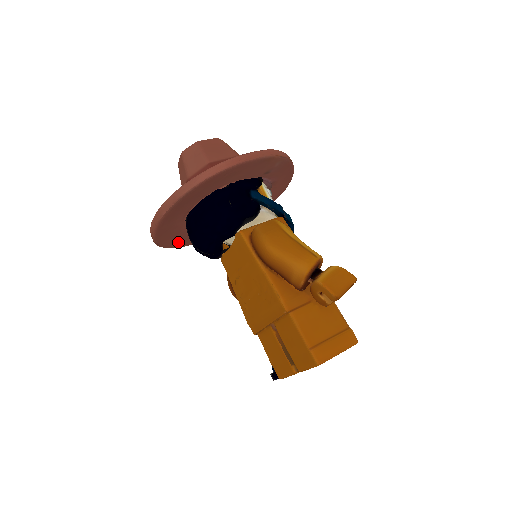
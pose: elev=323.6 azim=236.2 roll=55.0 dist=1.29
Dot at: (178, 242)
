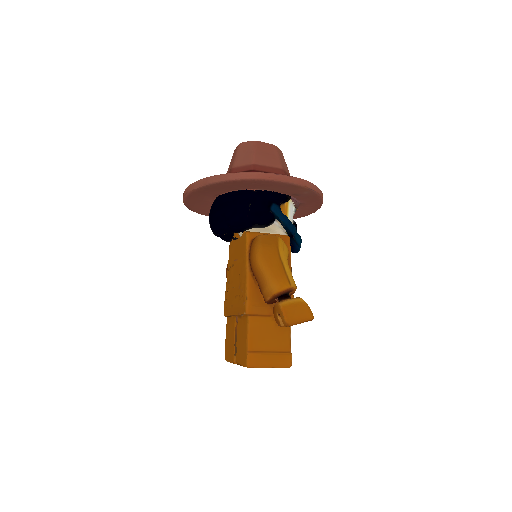
Dot at: (206, 212)
